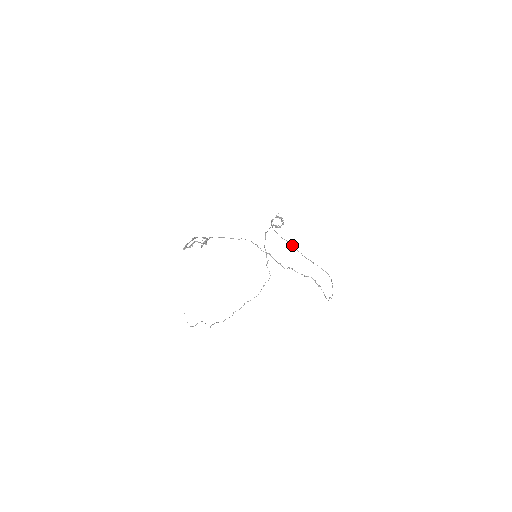
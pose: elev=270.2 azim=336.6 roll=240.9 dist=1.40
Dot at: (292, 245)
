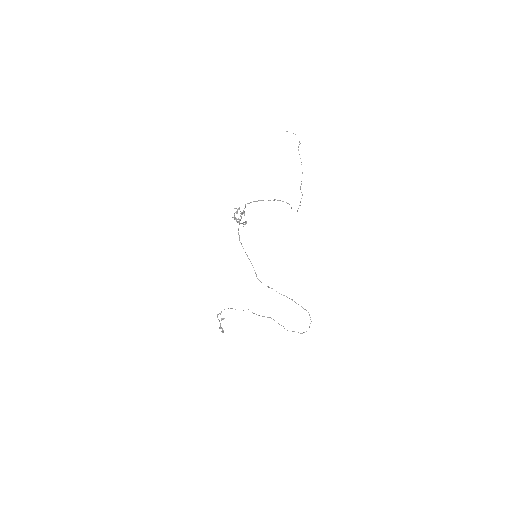
Dot at: occluded
